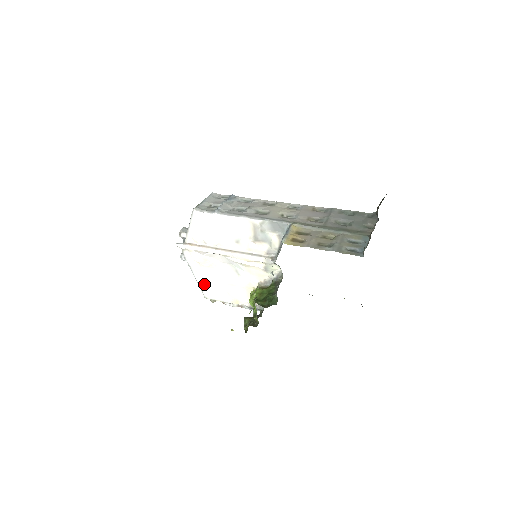
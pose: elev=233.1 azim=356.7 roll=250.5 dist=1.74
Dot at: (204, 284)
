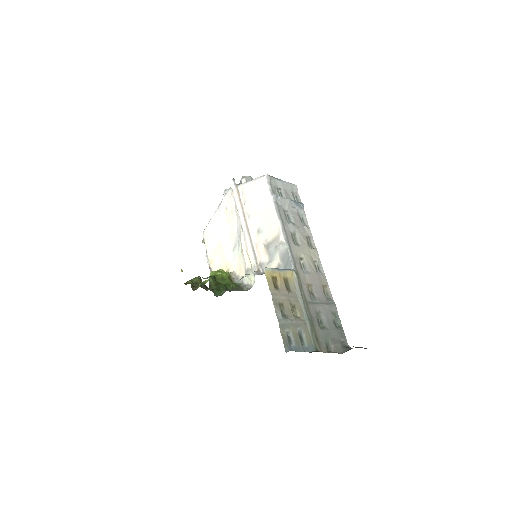
Dot at: (213, 224)
